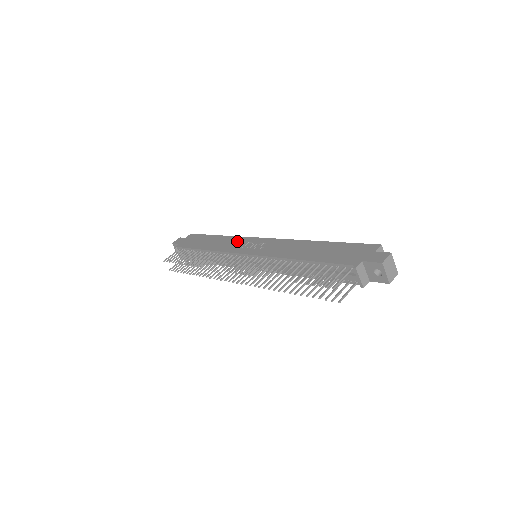
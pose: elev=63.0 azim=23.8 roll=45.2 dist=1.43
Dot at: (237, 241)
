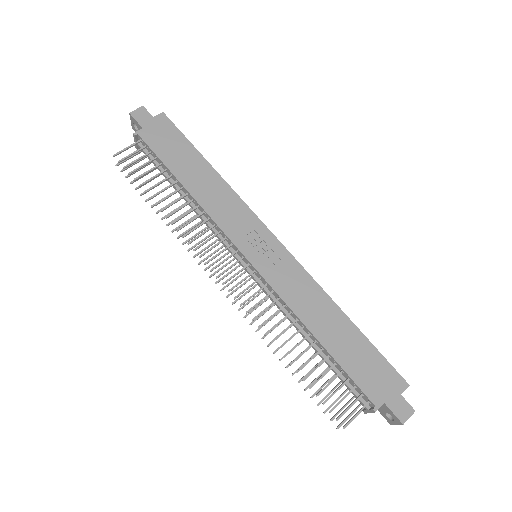
Dot at: (238, 211)
